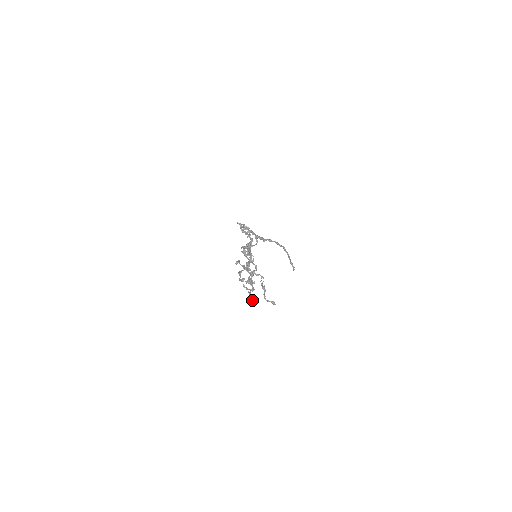
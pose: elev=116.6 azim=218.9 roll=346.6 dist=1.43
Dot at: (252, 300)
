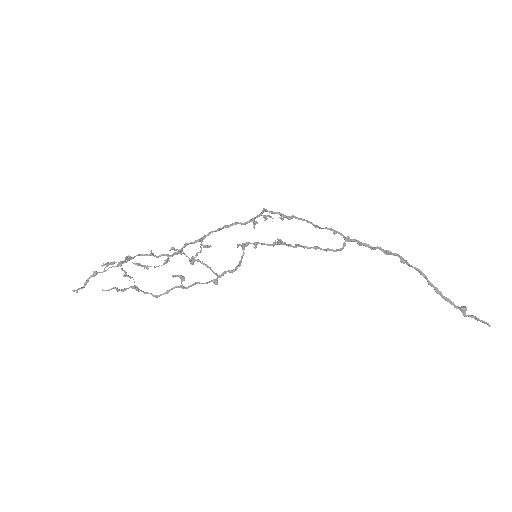
Dot at: occluded
